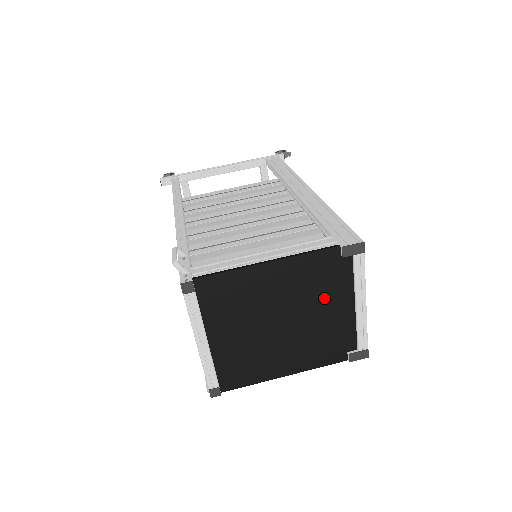
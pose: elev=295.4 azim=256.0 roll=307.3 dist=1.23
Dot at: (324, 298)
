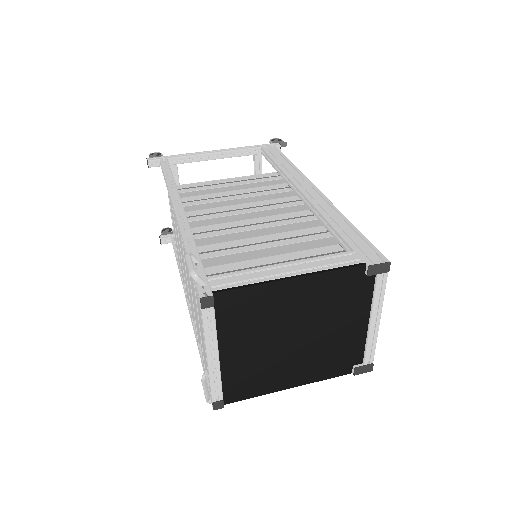
Dot at: (341, 314)
